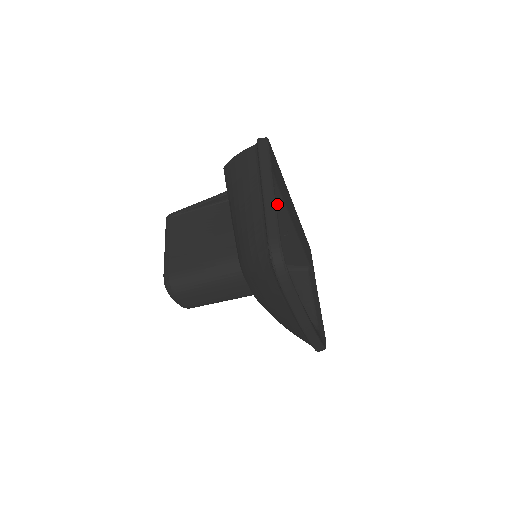
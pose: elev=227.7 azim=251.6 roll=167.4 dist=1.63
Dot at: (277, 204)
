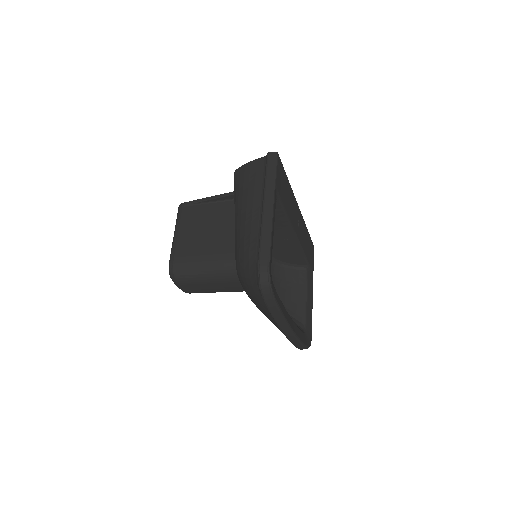
Dot at: (279, 214)
